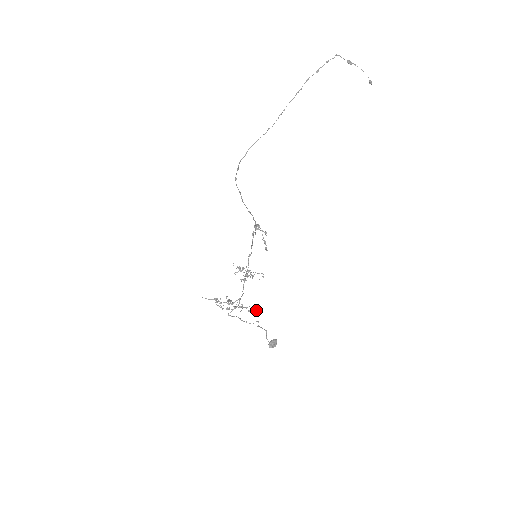
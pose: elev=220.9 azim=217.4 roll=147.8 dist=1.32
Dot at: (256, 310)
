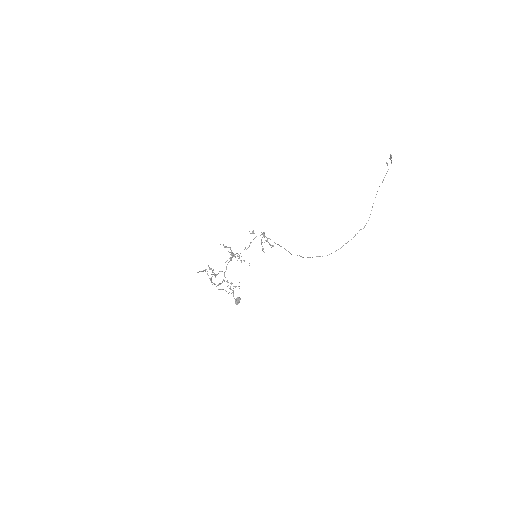
Dot at: occluded
